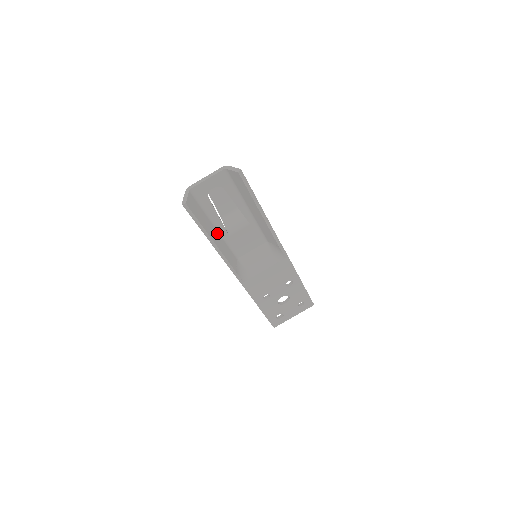
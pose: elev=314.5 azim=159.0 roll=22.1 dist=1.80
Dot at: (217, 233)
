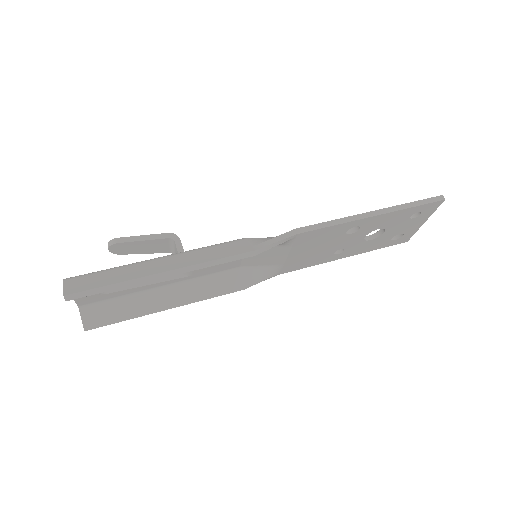
Dot at: (171, 290)
